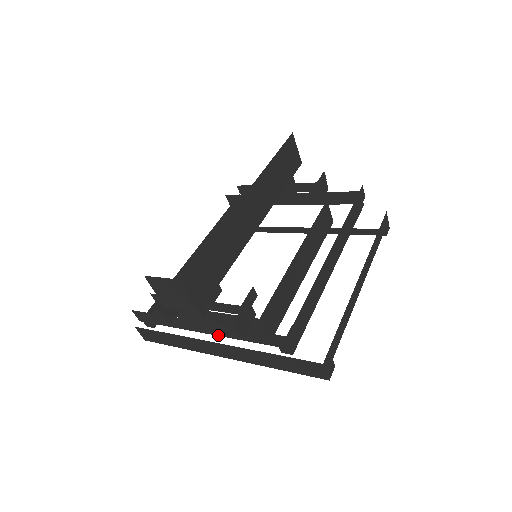
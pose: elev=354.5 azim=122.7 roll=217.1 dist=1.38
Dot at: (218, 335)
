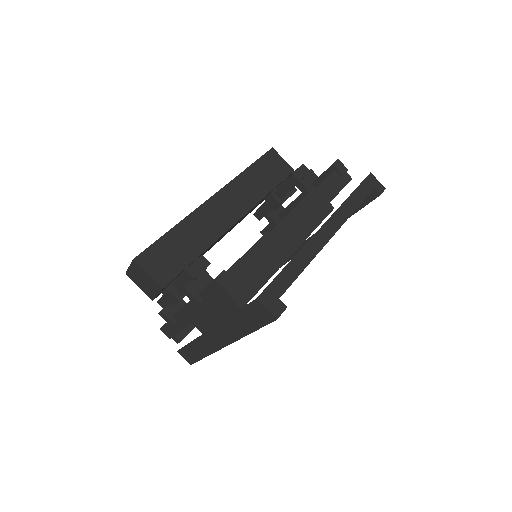
Dot at: (198, 316)
